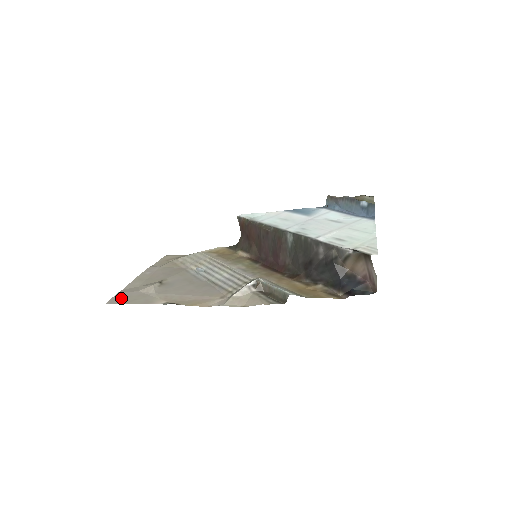
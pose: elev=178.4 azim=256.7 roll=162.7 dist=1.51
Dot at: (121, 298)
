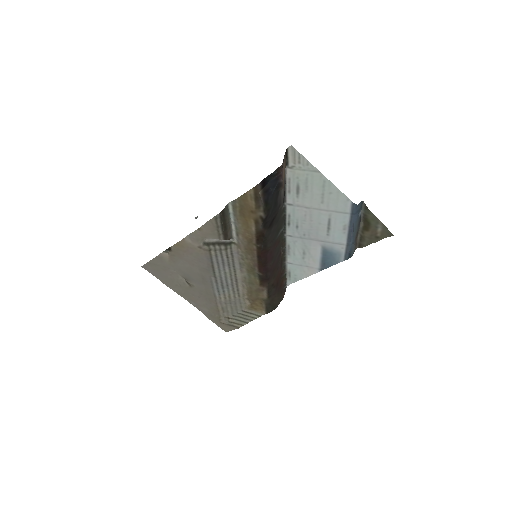
Dot at: (153, 270)
